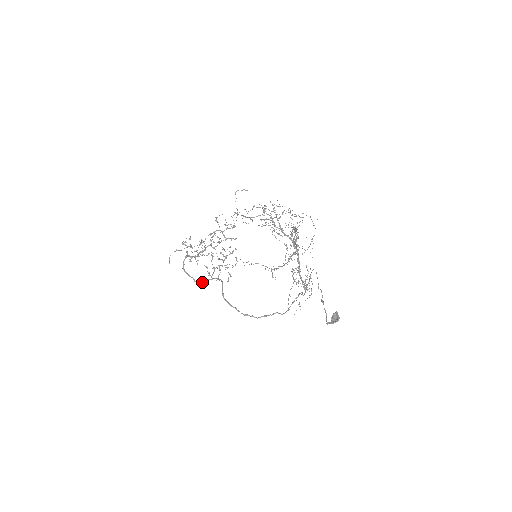
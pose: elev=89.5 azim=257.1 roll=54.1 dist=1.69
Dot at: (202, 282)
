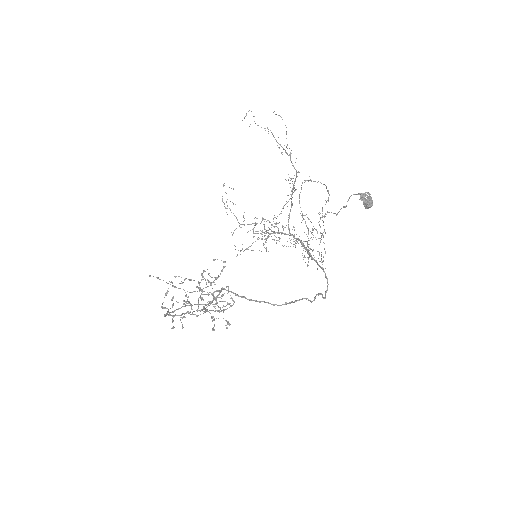
Dot at: occluded
